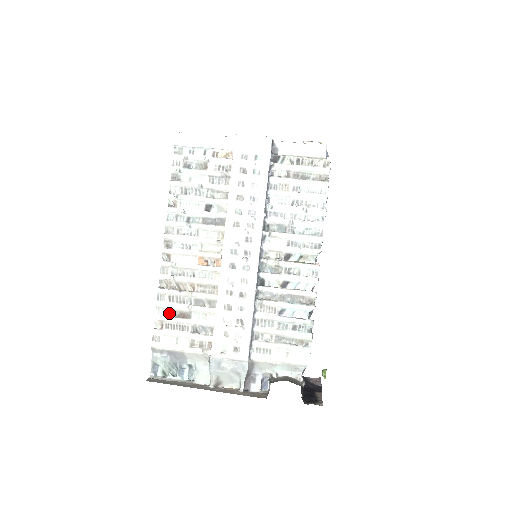
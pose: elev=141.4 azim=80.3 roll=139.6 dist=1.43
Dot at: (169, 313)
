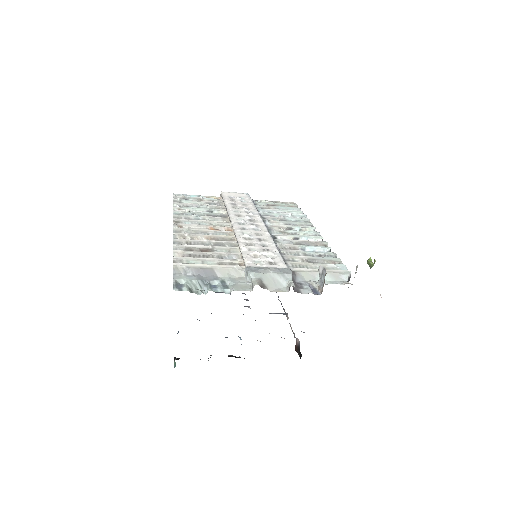
Dot at: (189, 249)
